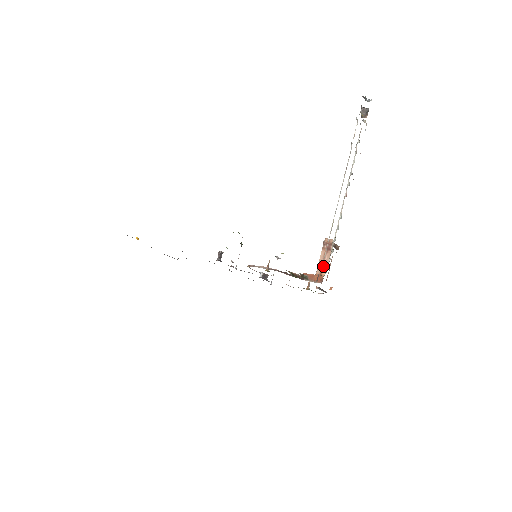
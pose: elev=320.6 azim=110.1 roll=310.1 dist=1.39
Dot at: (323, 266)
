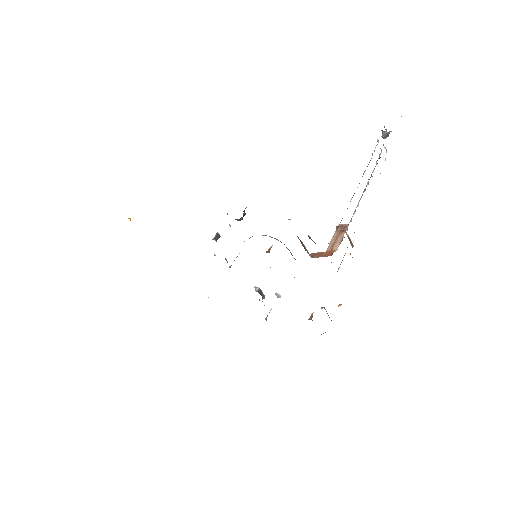
Dot at: (335, 244)
